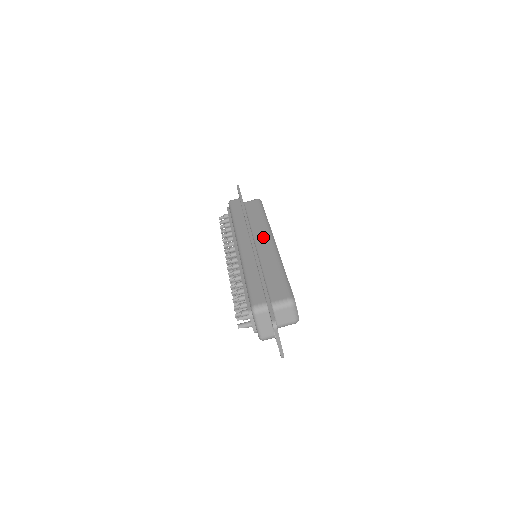
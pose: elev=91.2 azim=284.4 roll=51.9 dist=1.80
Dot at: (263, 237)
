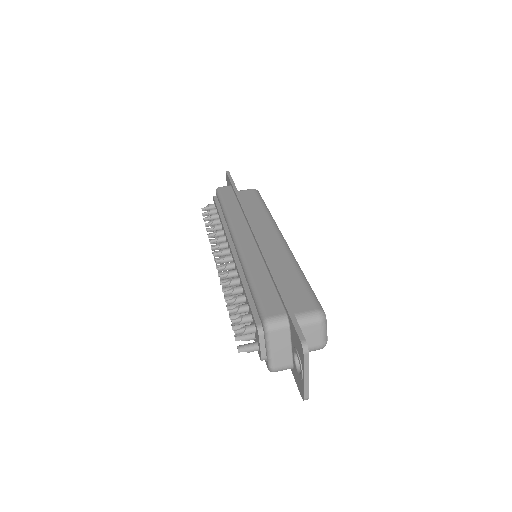
Dot at: (267, 231)
